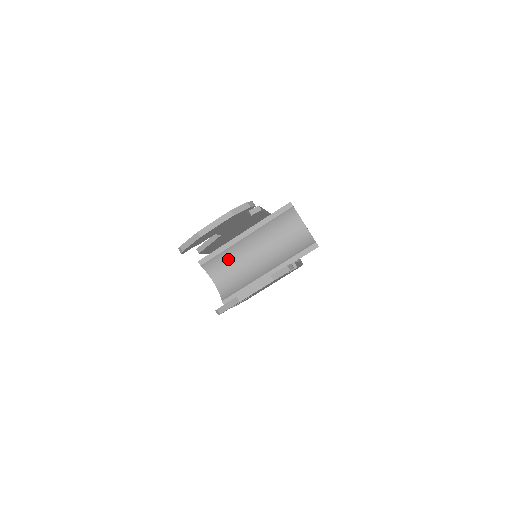
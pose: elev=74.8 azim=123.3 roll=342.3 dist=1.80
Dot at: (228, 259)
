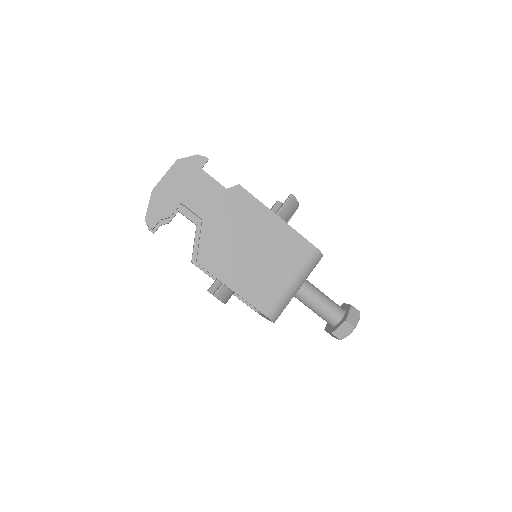
Dot at: occluded
